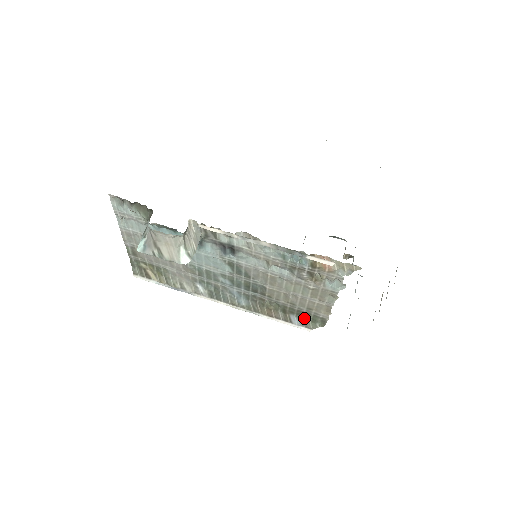
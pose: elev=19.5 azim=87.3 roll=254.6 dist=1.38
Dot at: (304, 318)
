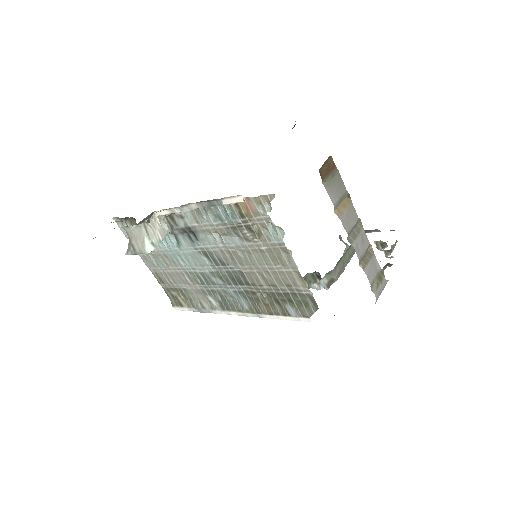
Dot at: (297, 304)
